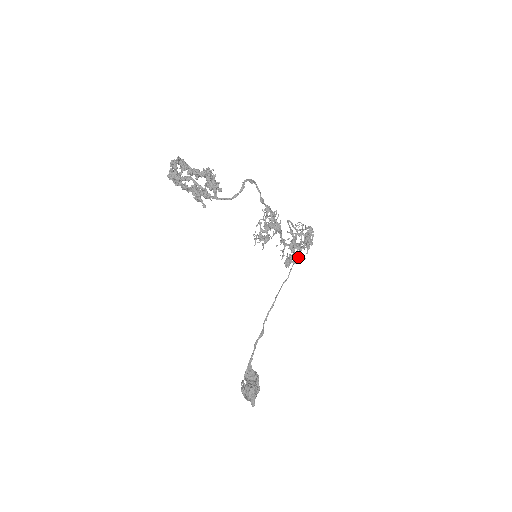
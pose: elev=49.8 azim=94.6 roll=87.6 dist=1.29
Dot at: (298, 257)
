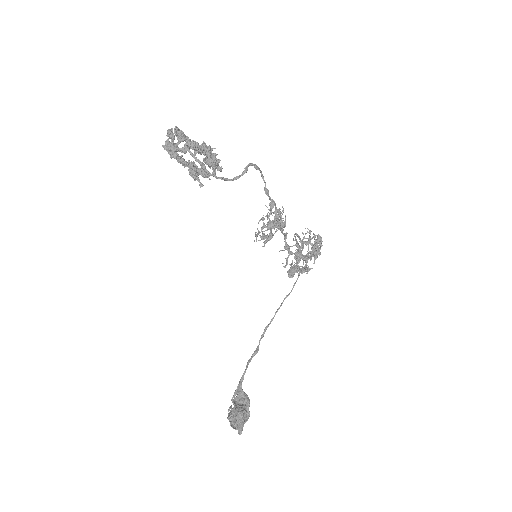
Dot at: (304, 267)
